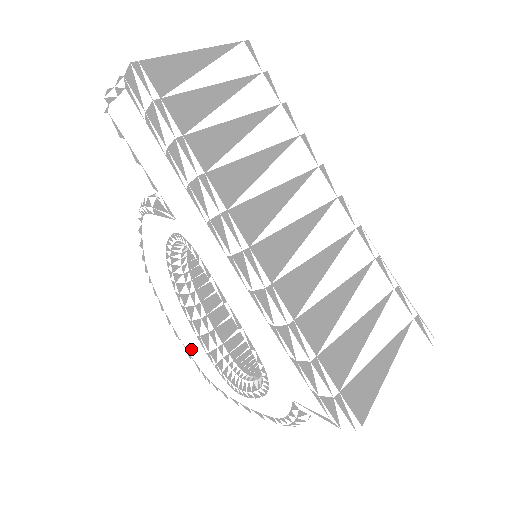
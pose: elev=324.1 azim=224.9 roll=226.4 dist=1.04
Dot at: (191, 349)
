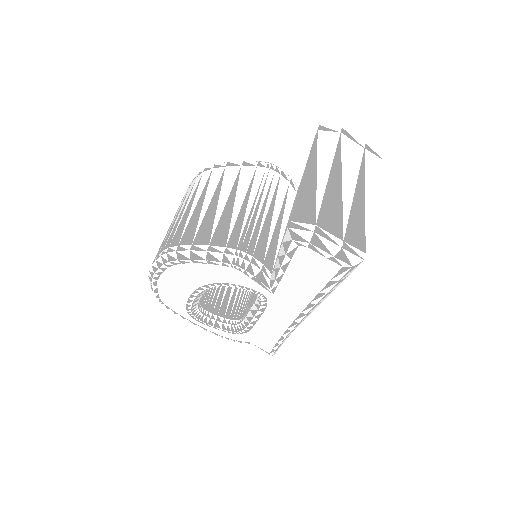
Dot at: (166, 294)
